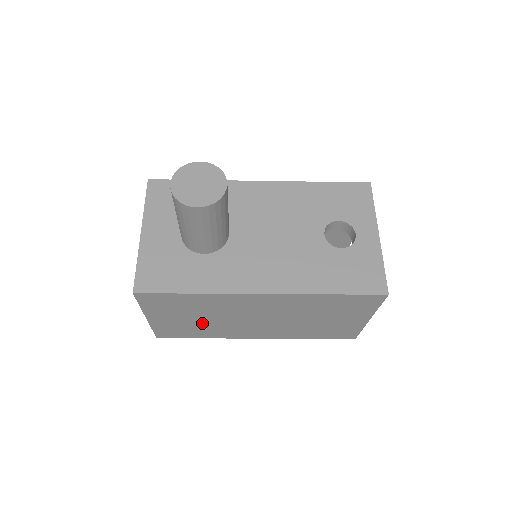
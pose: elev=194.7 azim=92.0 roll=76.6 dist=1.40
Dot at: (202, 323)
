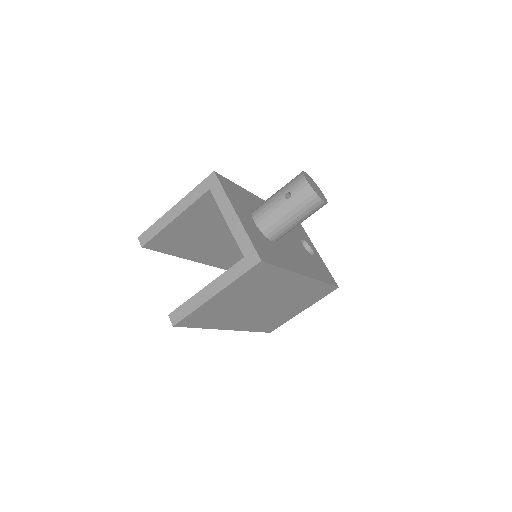
Dot at: (234, 306)
